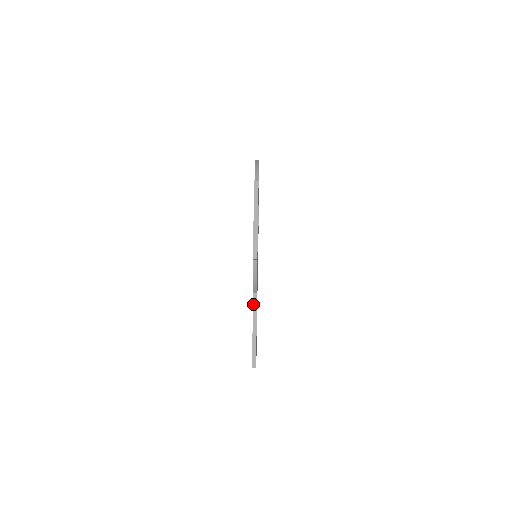
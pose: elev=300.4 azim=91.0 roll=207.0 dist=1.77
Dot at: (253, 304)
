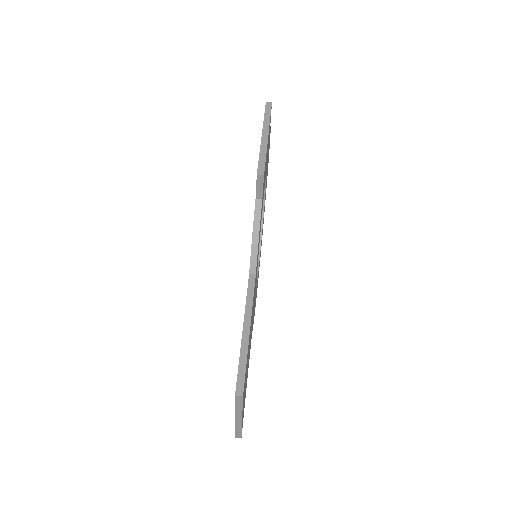
Dot at: (247, 290)
